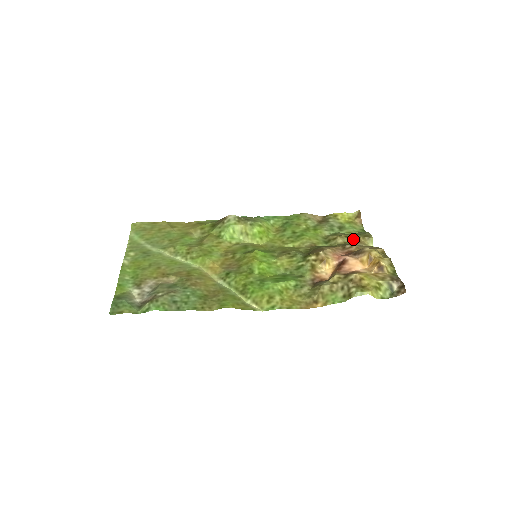
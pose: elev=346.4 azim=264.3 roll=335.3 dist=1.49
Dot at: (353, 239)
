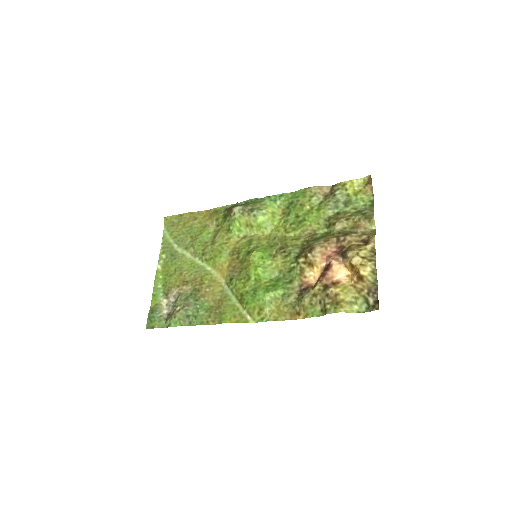
Dot at: (353, 222)
